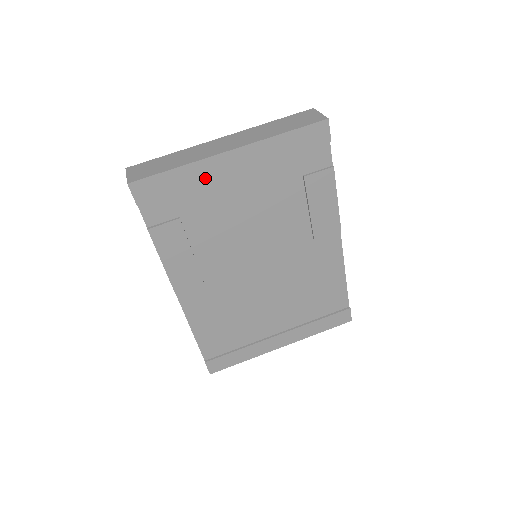
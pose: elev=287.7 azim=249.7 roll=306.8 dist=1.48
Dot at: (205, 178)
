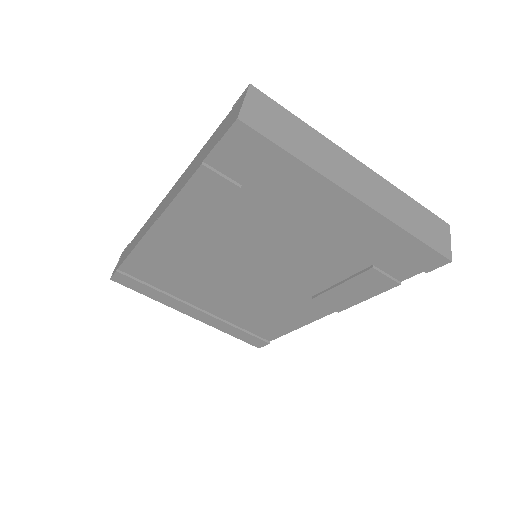
Dot at: (306, 189)
